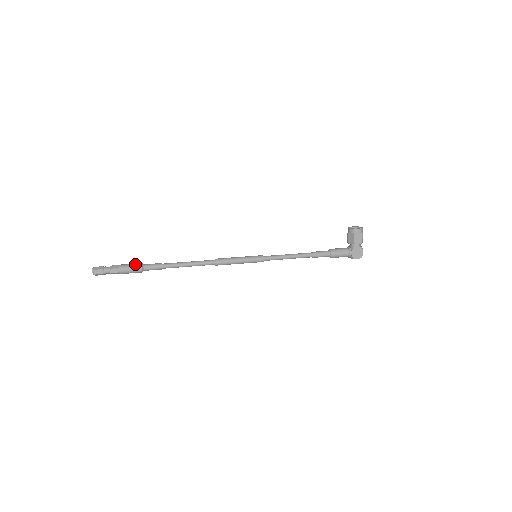
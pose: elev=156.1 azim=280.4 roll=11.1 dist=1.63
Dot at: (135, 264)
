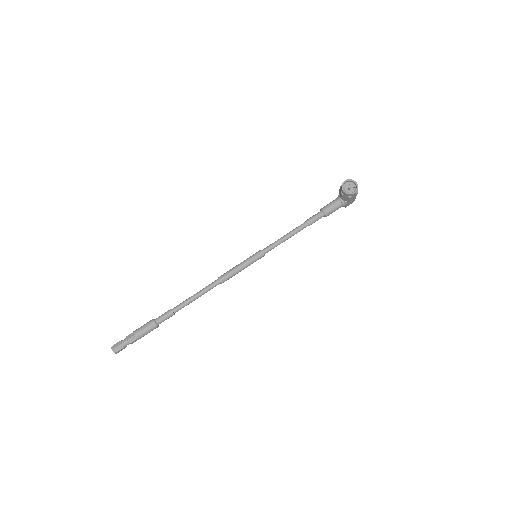
Dot at: (150, 327)
